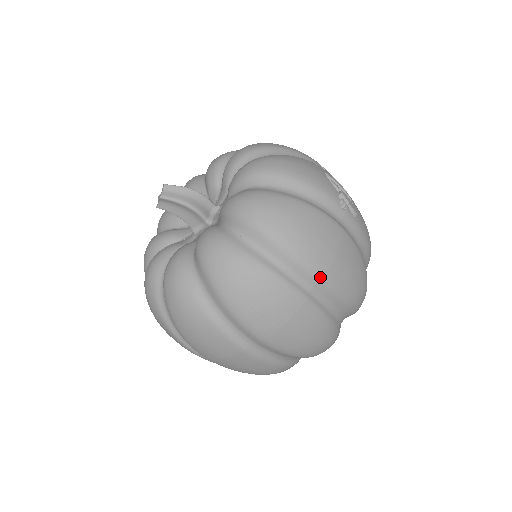
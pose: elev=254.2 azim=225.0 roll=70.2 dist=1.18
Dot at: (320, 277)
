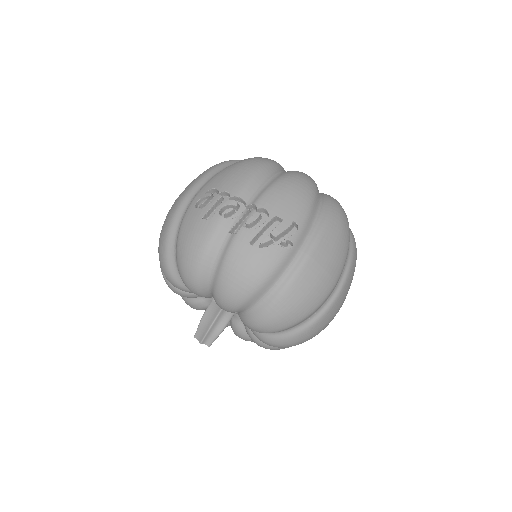
Dot at: (334, 286)
